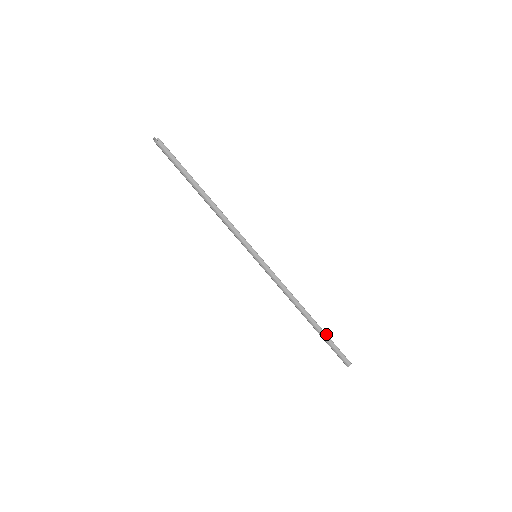
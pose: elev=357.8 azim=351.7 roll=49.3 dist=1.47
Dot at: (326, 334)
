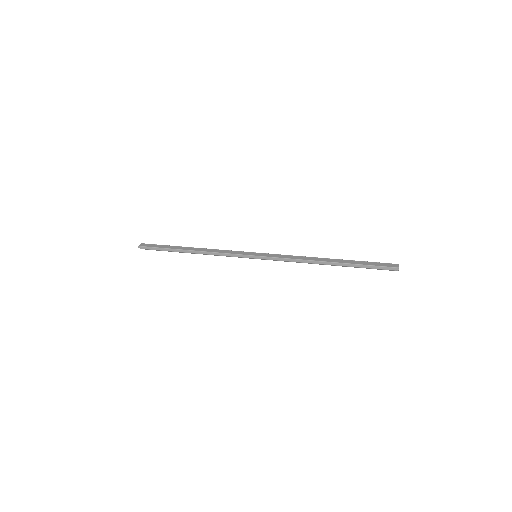
Dot at: (355, 264)
